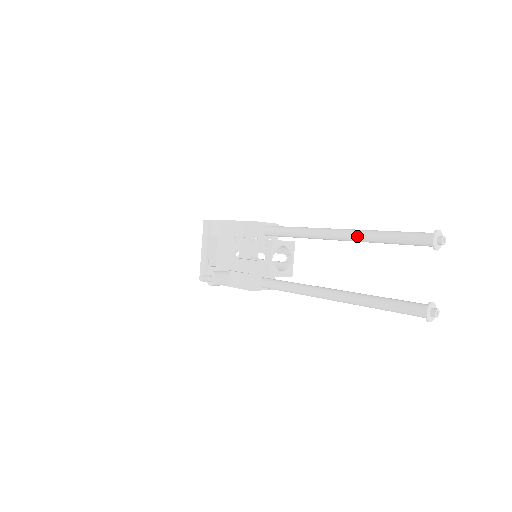
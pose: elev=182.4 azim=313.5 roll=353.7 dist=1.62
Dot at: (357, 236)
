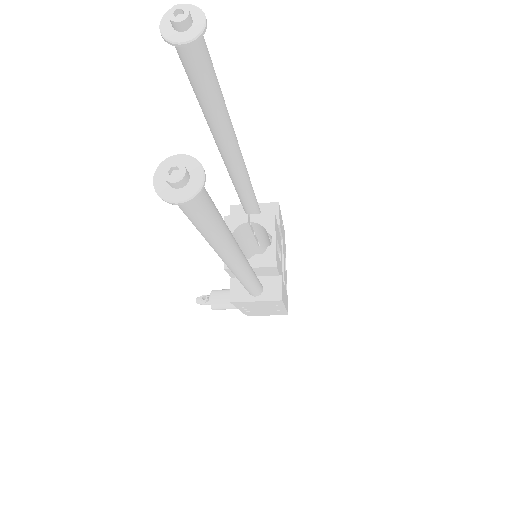
Dot at: (212, 134)
